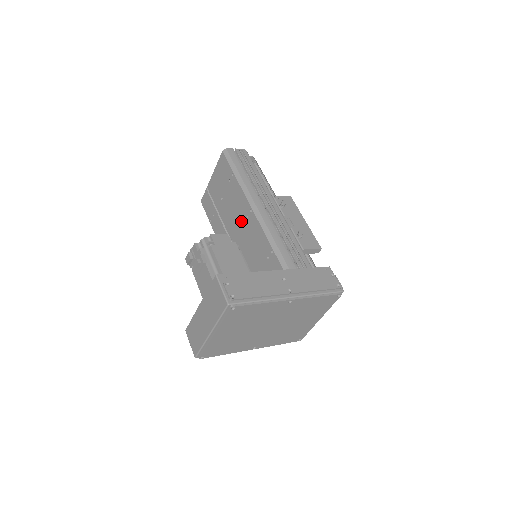
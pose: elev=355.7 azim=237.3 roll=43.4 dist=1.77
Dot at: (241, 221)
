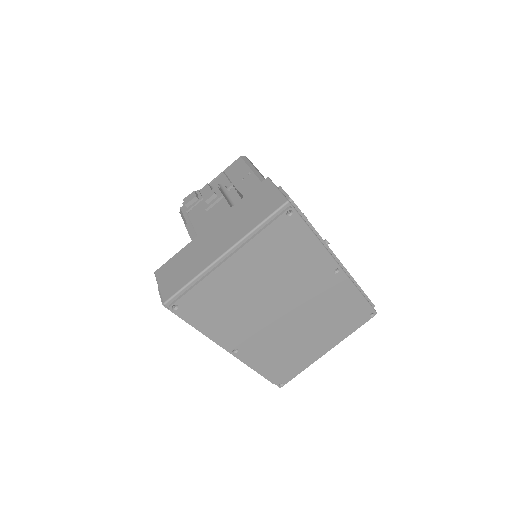
Dot at: occluded
